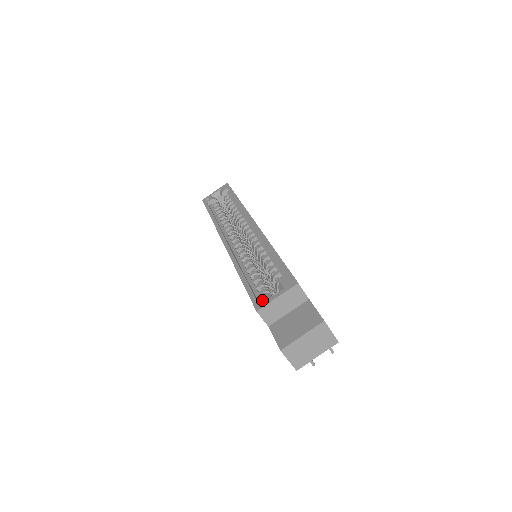
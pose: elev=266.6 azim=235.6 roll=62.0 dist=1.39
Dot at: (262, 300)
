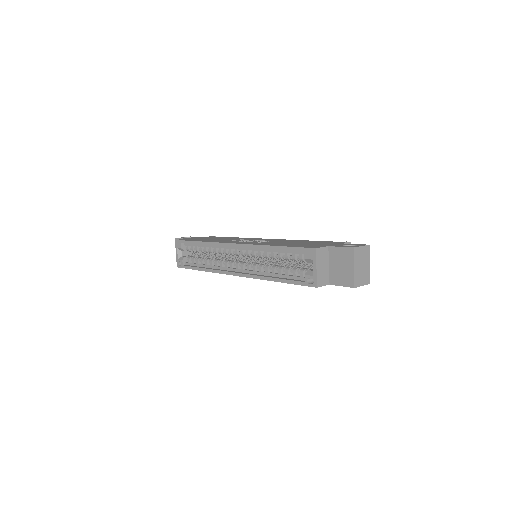
Dot at: (309, 278)
